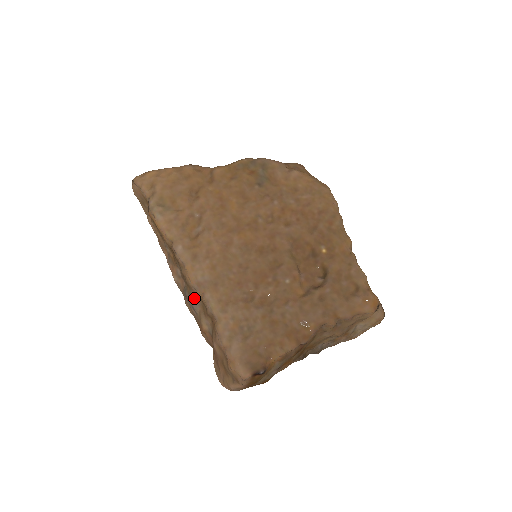
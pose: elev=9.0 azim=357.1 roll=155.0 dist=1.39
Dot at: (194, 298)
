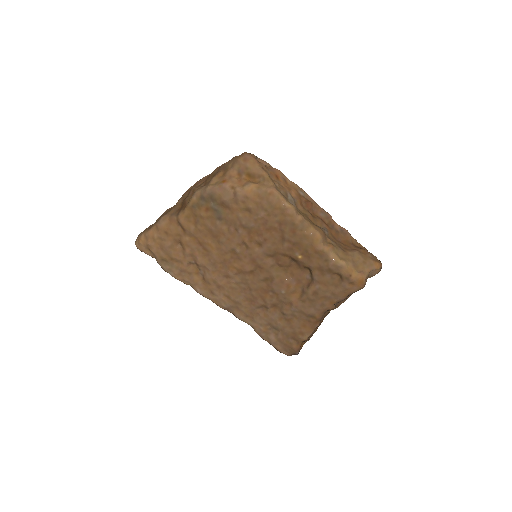
Dot at: occluded
